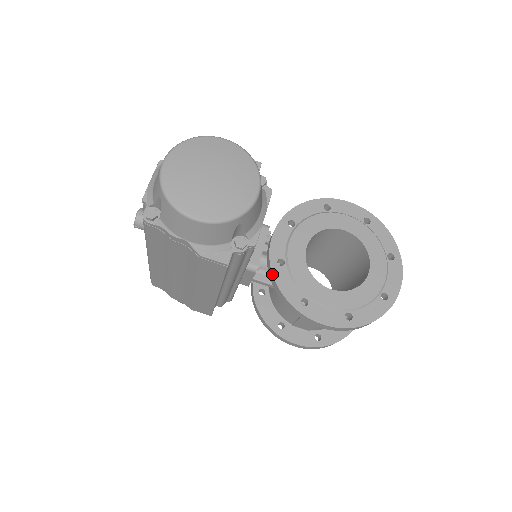
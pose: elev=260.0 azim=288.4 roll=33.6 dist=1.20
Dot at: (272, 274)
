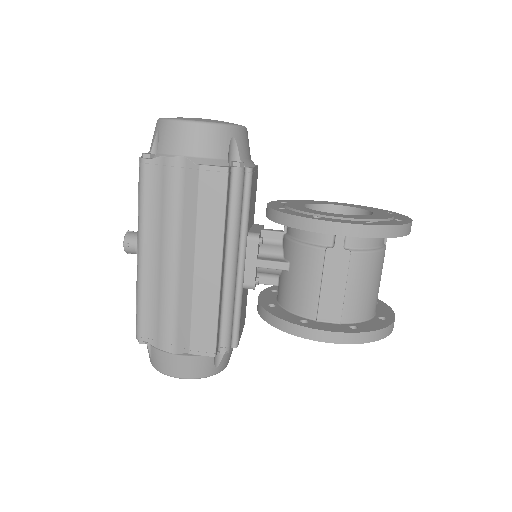
Dot at: (275, 210)
